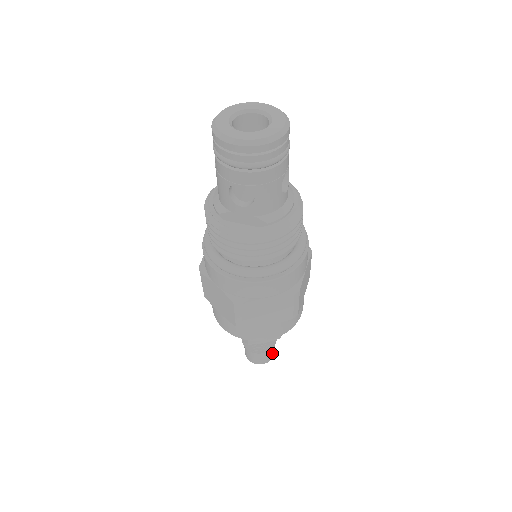
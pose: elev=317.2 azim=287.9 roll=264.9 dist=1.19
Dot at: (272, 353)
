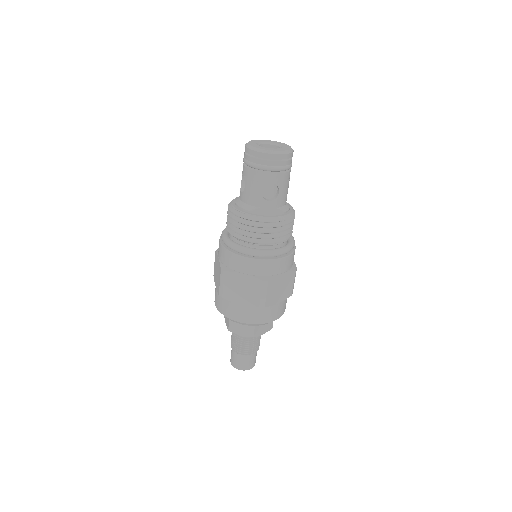
Dot at: occluded
